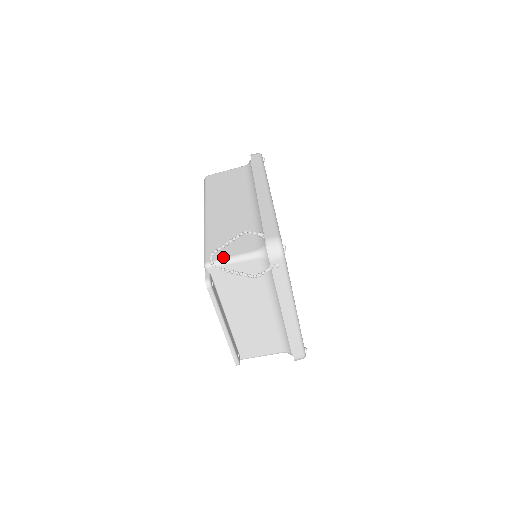
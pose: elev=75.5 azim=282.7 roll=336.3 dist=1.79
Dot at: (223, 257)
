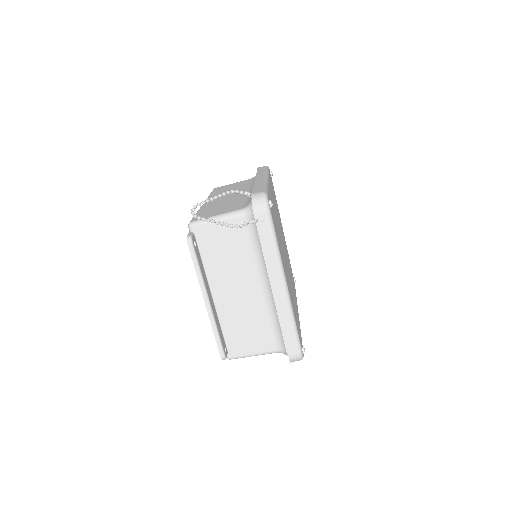
Dot at: (208, 216)
